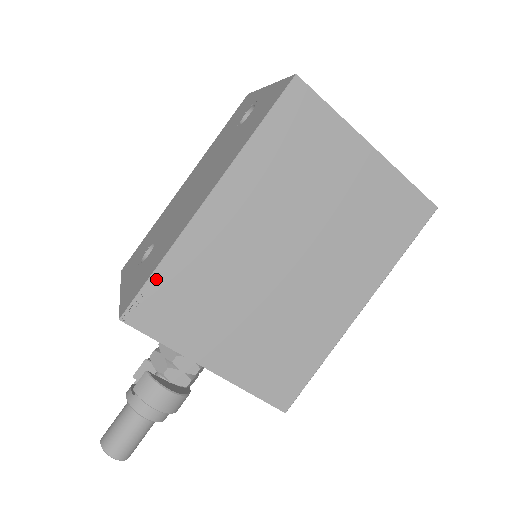
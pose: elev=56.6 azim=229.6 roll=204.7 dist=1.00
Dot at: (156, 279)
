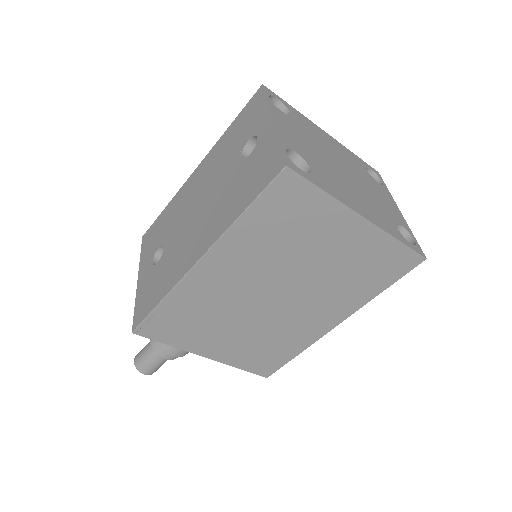
Dot at: (158, 311)
